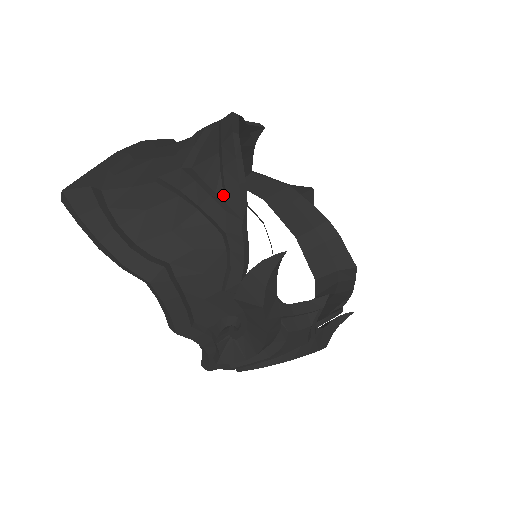
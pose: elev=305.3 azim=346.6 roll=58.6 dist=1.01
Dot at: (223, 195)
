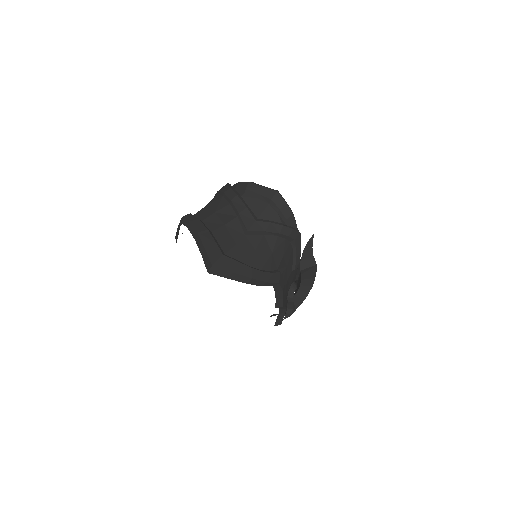
Dot at: (285, 223)
